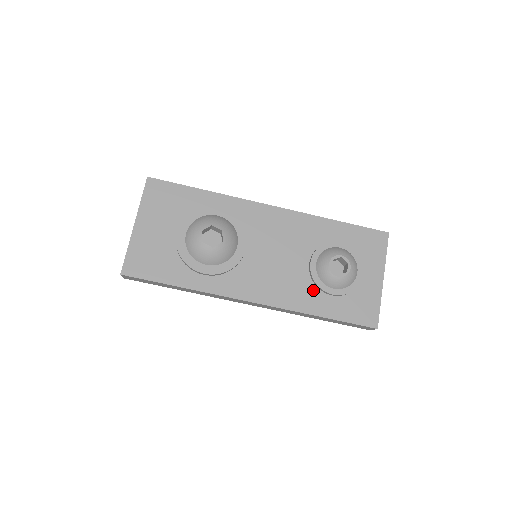
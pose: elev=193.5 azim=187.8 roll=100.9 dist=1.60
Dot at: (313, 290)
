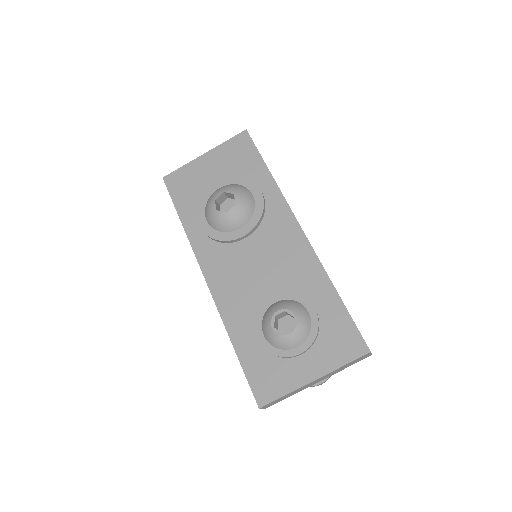
Dot at: (251, 319)
